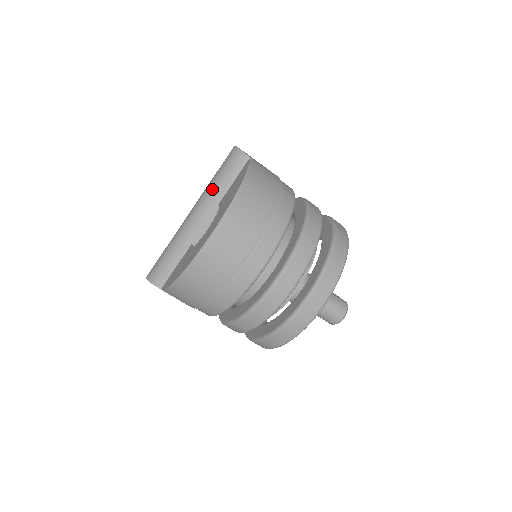
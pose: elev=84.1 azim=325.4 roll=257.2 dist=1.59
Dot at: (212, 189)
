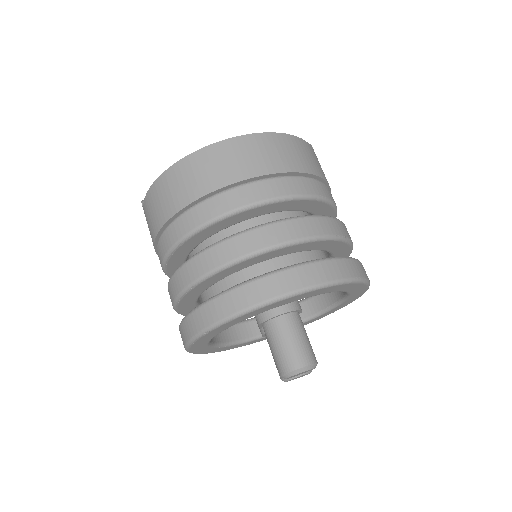
Dot at: occluded
